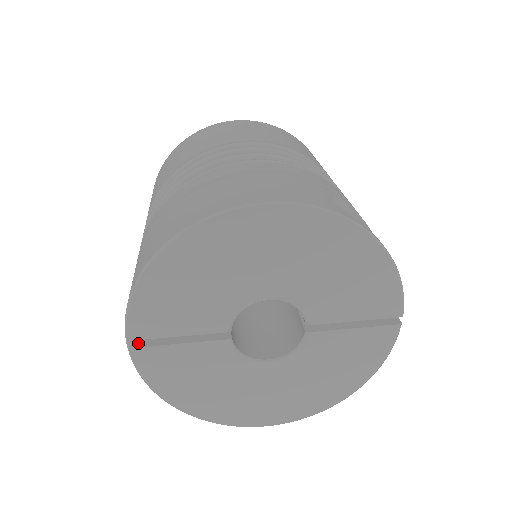
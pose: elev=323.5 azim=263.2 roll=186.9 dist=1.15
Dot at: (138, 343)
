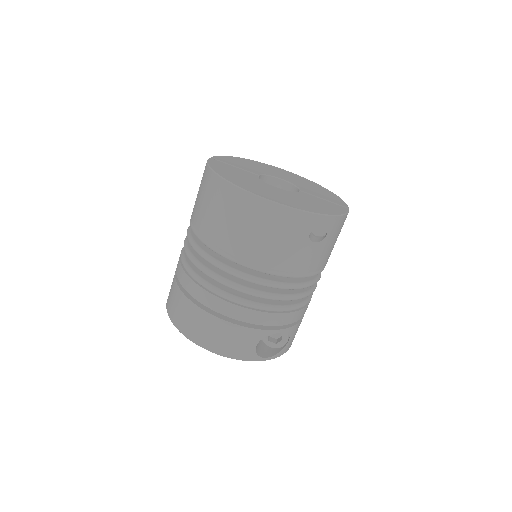
Dot at: occluded
